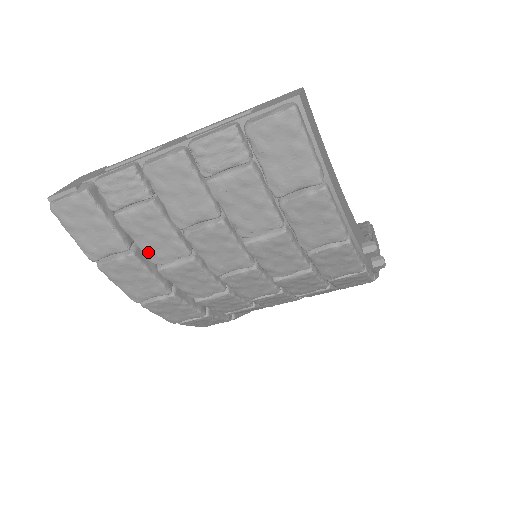
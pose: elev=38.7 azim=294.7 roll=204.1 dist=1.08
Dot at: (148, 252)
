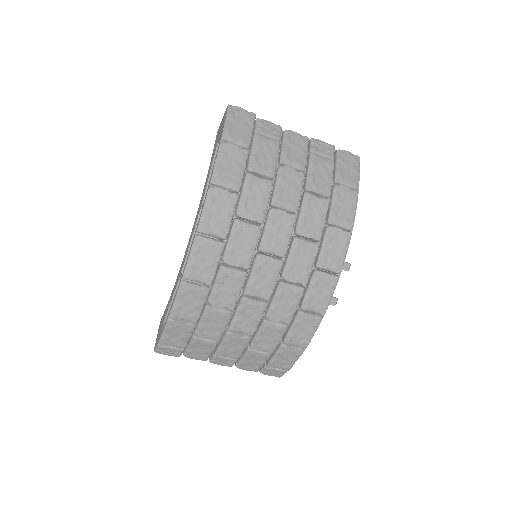
Dot at: (254, 159)
